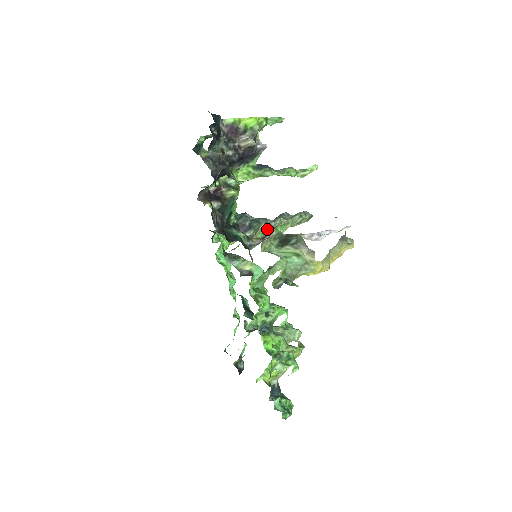
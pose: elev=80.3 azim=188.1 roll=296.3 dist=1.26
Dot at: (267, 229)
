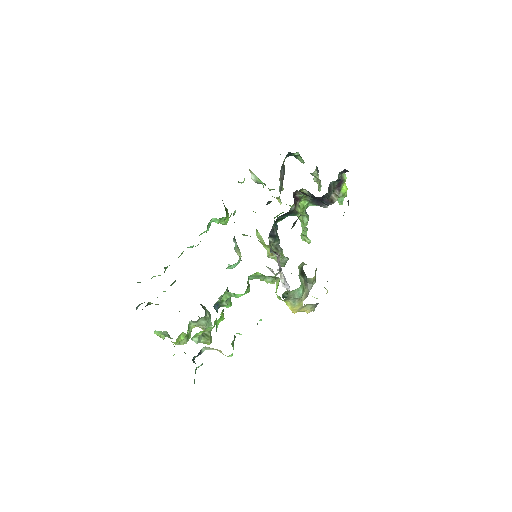
Dot at: (275, 248)
